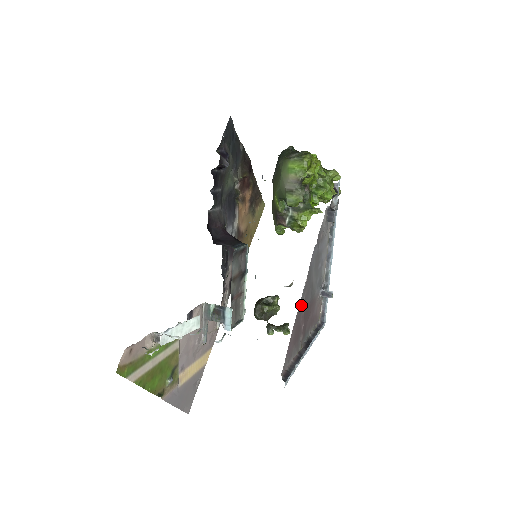
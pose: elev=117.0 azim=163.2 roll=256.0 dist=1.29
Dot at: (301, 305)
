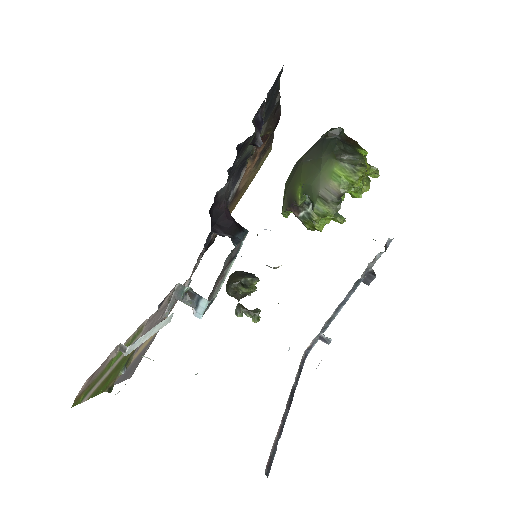
Dot at: occluded
